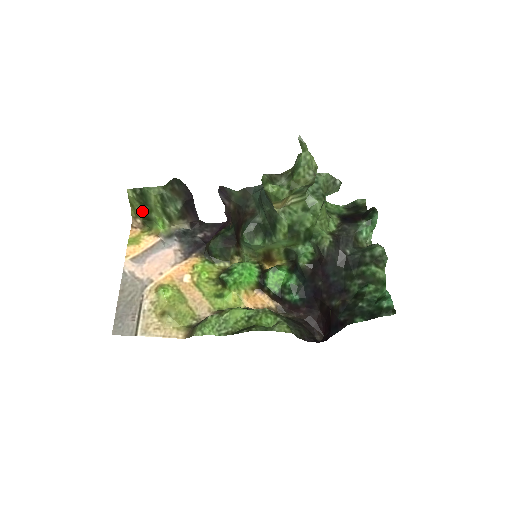
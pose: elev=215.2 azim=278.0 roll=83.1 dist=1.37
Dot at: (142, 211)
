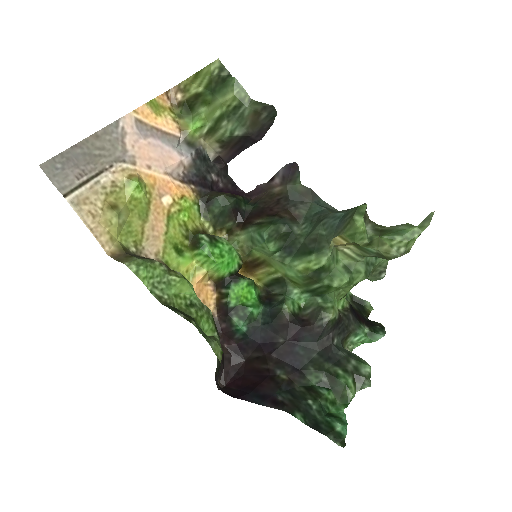
Dot at: (198, 93)
